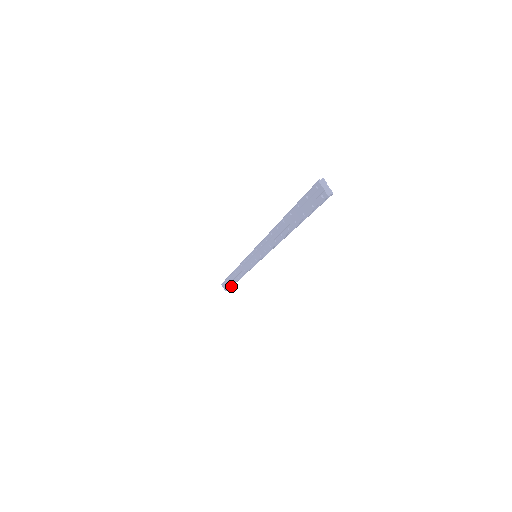
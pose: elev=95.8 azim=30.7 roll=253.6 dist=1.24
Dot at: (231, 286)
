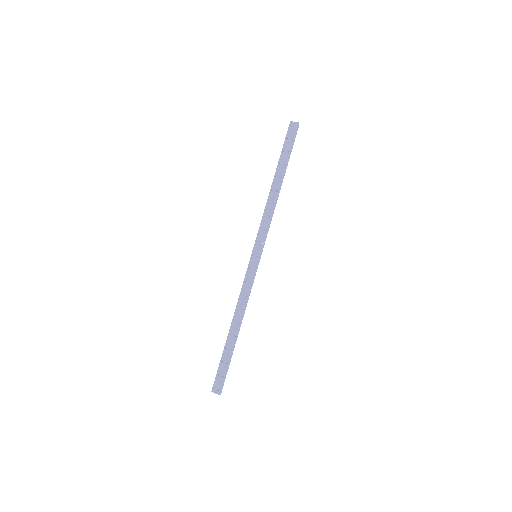
Dot at: (227, 371)
